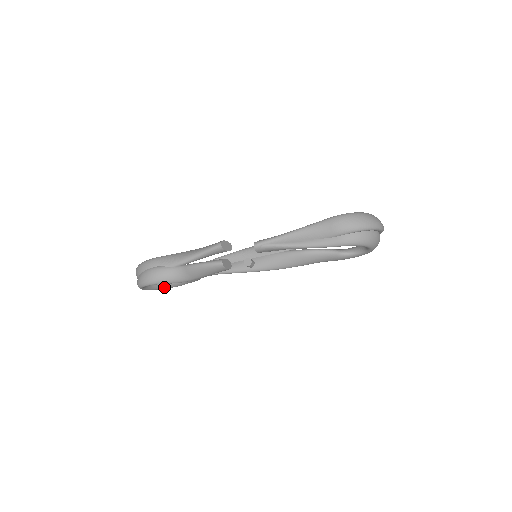
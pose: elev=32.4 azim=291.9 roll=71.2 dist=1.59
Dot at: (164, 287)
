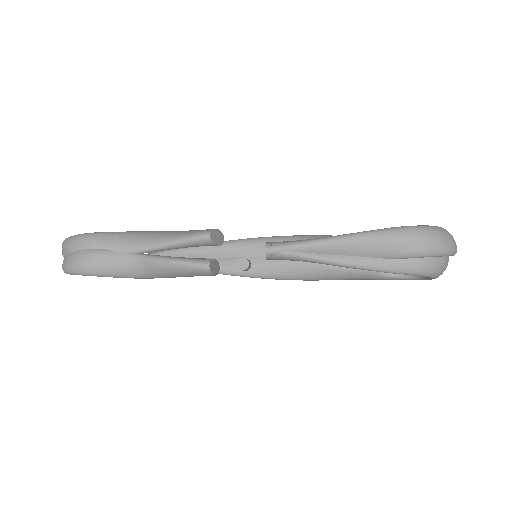
Dot at: occluded
